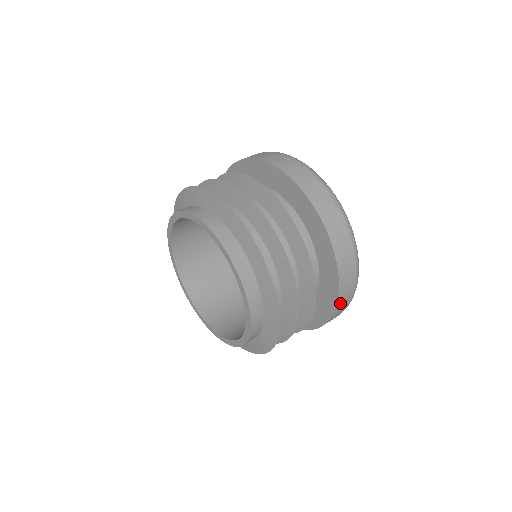
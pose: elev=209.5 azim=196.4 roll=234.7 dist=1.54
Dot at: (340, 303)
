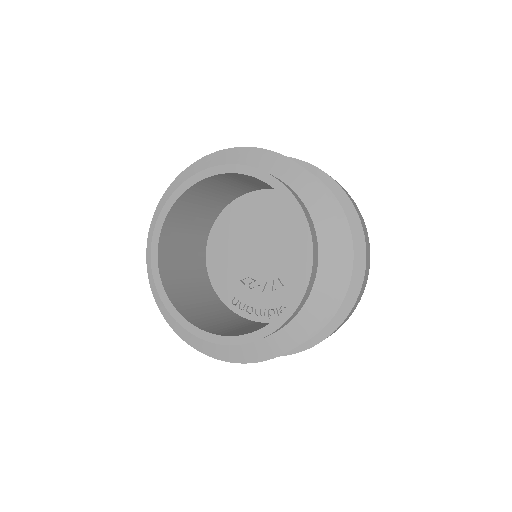
Dot at: (294, 353)
